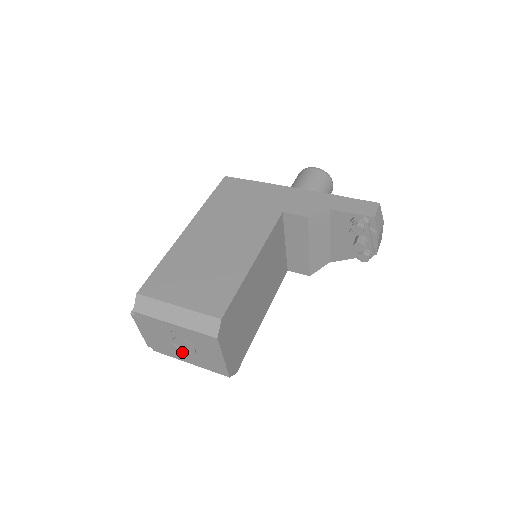
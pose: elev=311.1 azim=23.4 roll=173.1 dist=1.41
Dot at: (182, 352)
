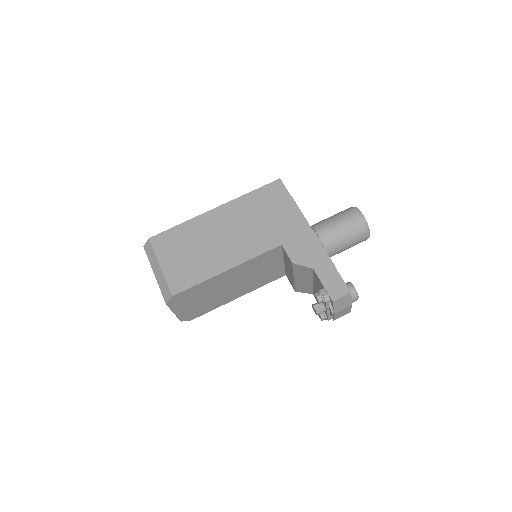
Dot at: occluded
